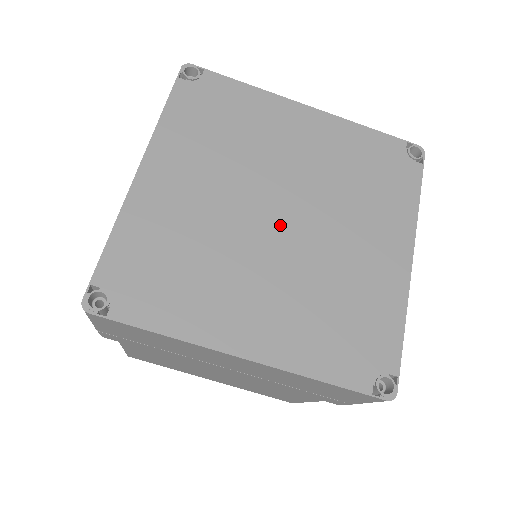
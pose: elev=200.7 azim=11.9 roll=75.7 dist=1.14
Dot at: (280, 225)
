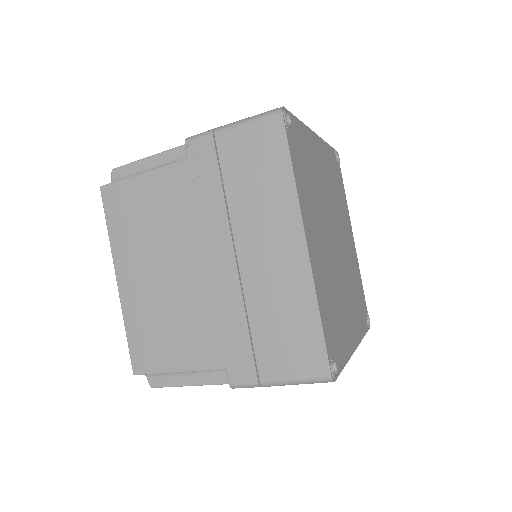
Dot at: (338, 248)
